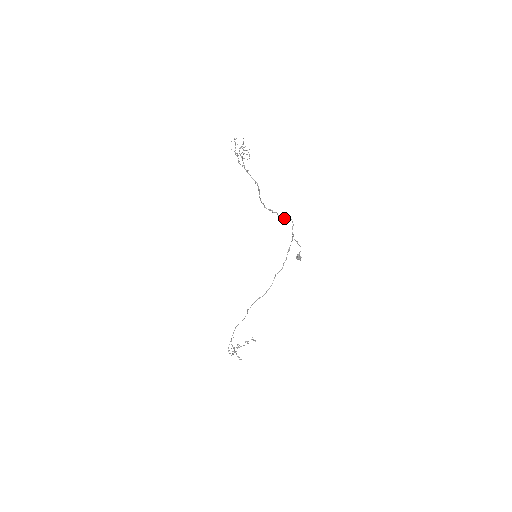
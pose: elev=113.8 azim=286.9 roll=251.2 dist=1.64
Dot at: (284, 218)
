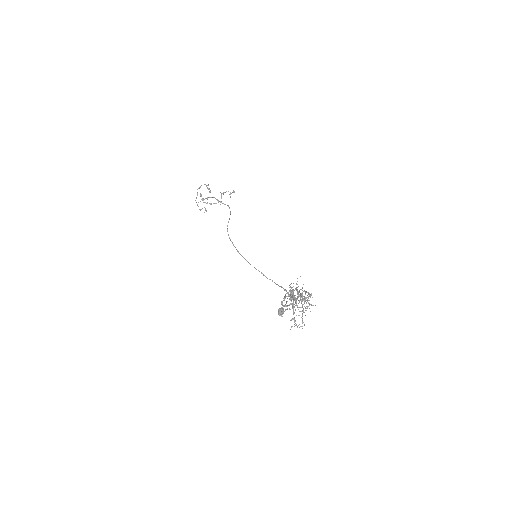
Dot at: occluded
